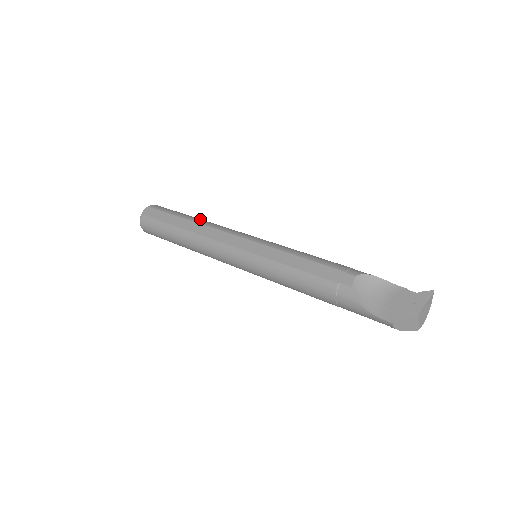
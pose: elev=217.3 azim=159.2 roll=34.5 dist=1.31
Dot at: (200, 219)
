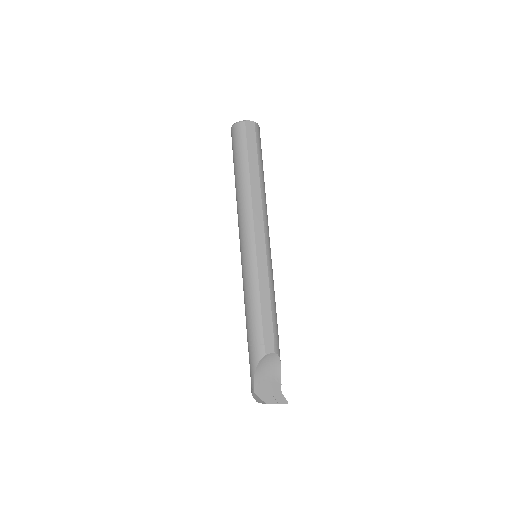
Dot at: occluded
